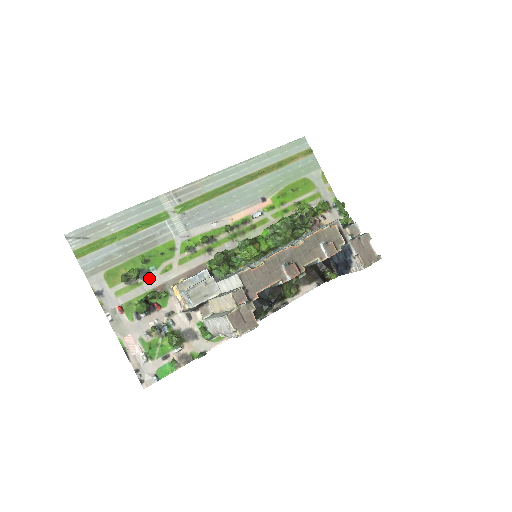
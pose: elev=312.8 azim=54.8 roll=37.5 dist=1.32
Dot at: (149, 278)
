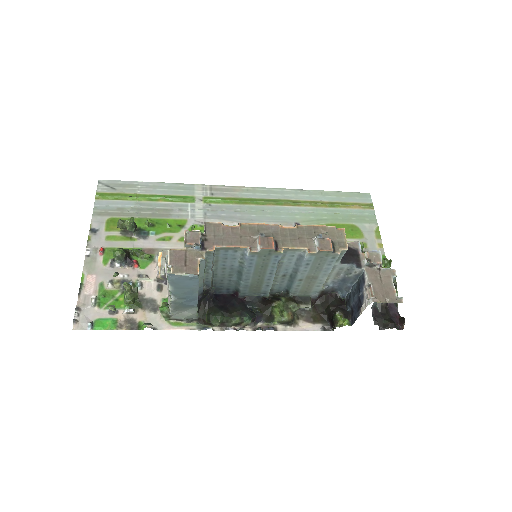
Dot at: (144, 238)
